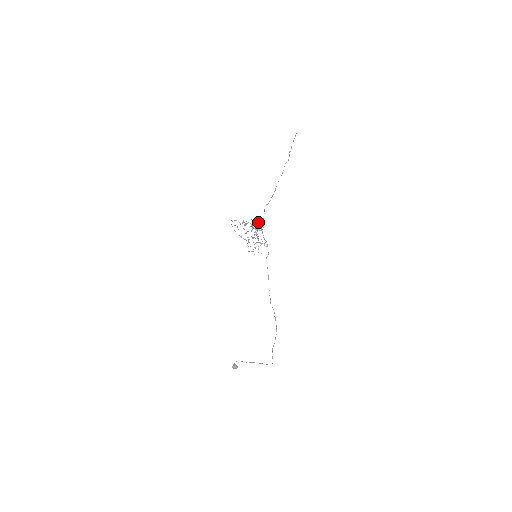
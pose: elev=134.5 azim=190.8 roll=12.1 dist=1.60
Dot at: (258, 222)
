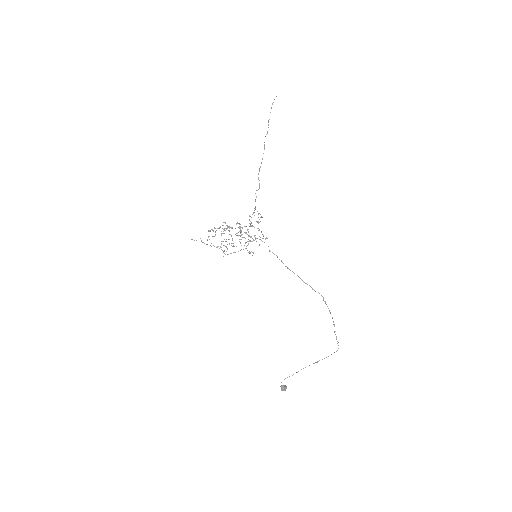
Dot at: (250, 216)
